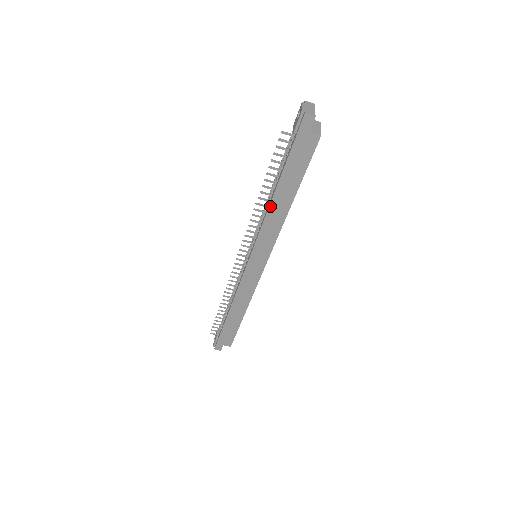
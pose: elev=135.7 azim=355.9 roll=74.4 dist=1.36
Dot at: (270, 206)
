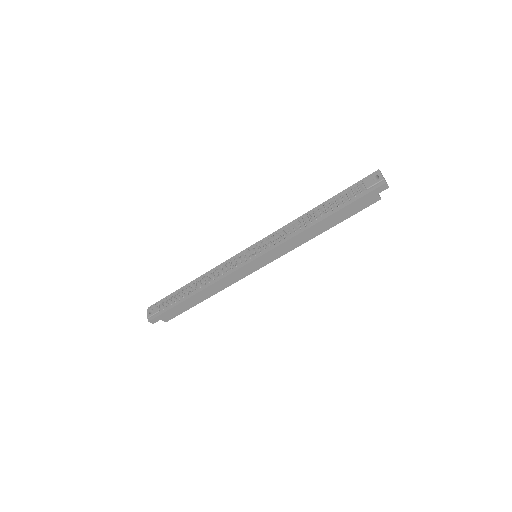
Dot at: (309, 228)
